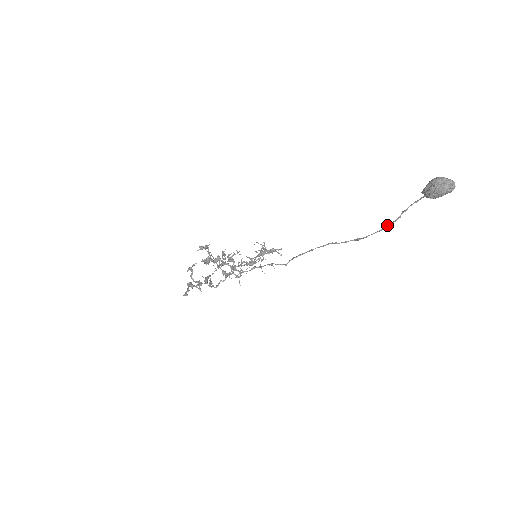
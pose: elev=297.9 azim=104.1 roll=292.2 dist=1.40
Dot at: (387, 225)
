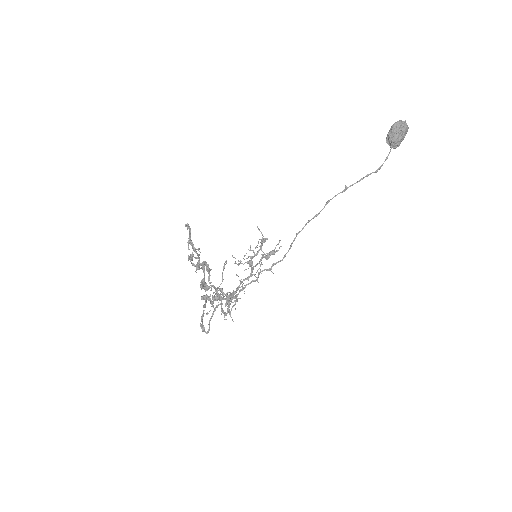
Dot at: (368, 174)
